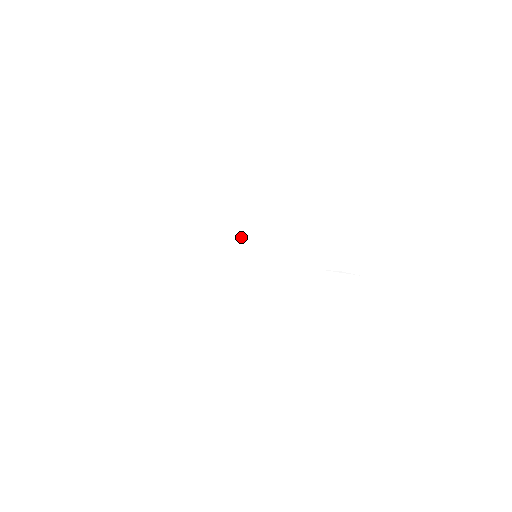
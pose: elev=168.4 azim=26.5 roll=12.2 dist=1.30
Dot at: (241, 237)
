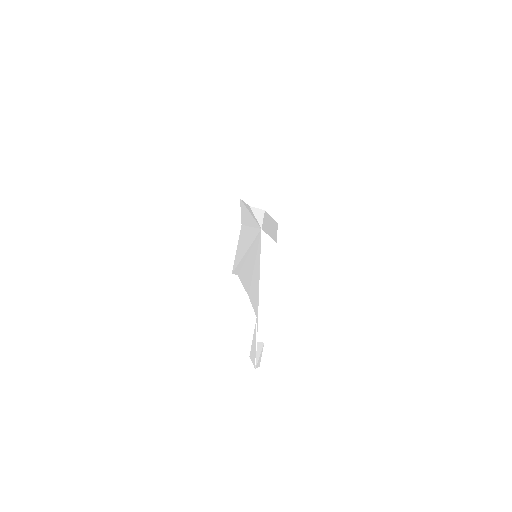
Dot at: occluded
